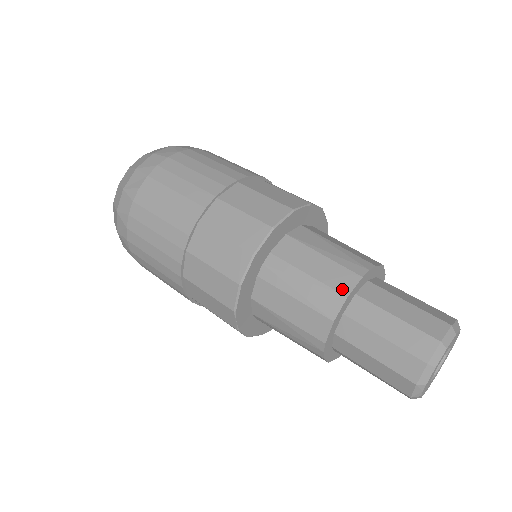
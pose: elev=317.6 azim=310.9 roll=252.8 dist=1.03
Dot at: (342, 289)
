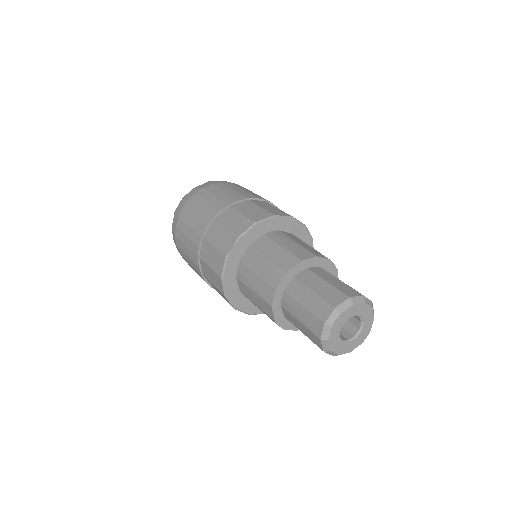
Dot at: (315, 254)
